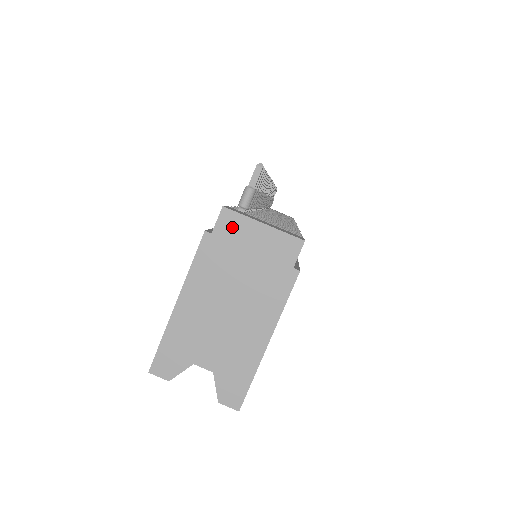
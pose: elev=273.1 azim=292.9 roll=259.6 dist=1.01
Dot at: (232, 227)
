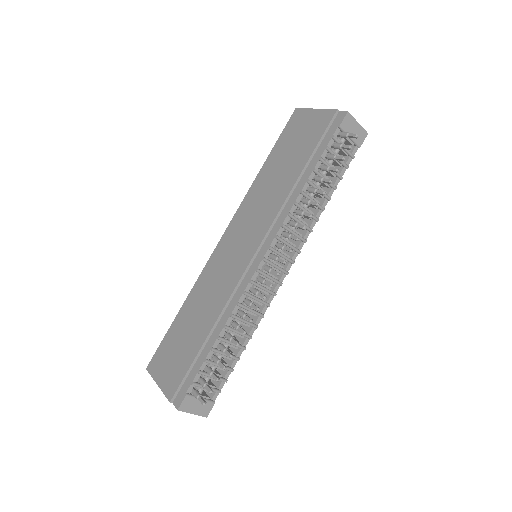
Dot at: occluded
